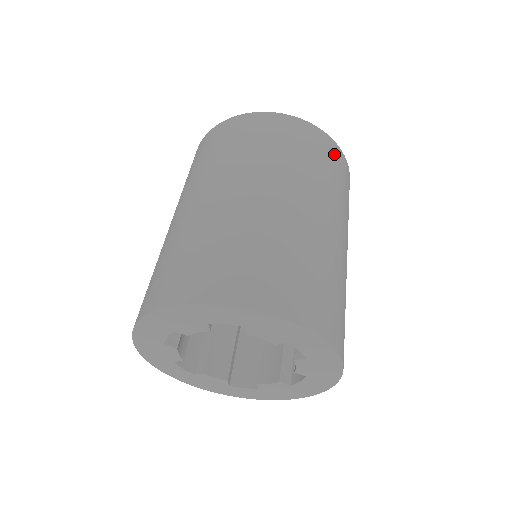
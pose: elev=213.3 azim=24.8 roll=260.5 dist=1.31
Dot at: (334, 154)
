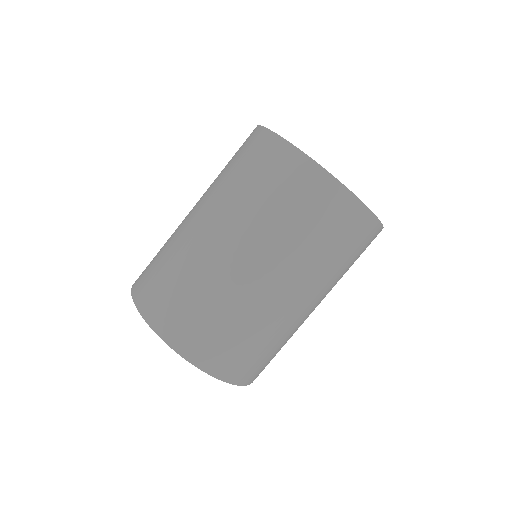
Dot at: (354, 222)
